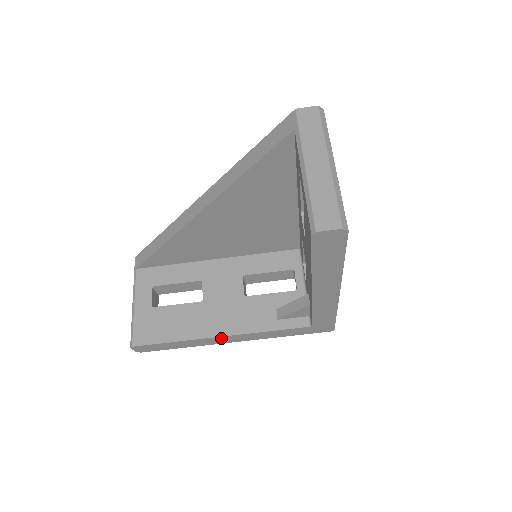
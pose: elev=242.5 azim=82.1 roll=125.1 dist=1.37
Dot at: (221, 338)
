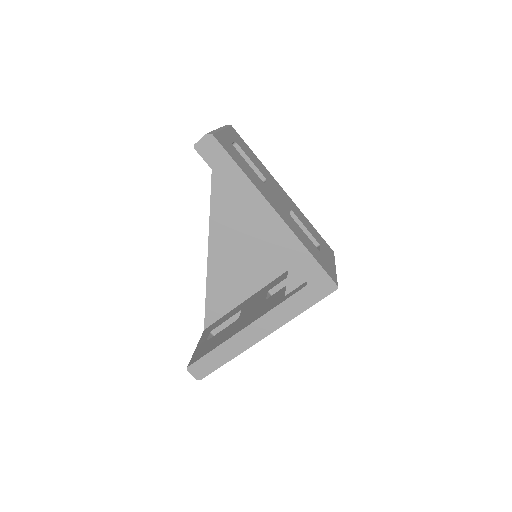
Dot at: (247, 332)
